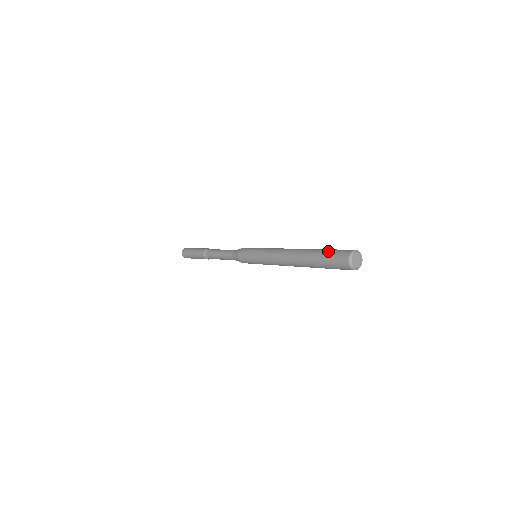
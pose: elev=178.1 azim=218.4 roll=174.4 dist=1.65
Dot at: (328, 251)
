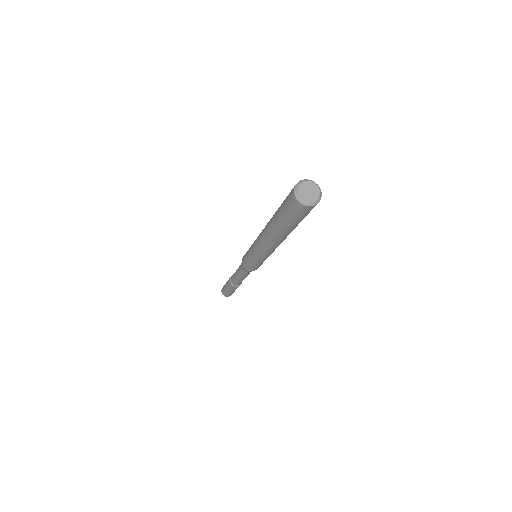
Dot at: occluded
